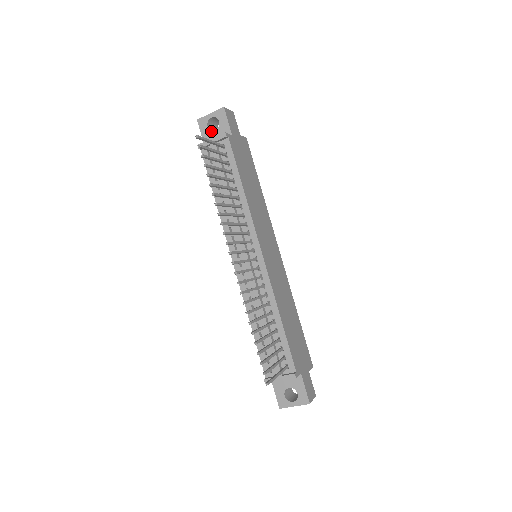
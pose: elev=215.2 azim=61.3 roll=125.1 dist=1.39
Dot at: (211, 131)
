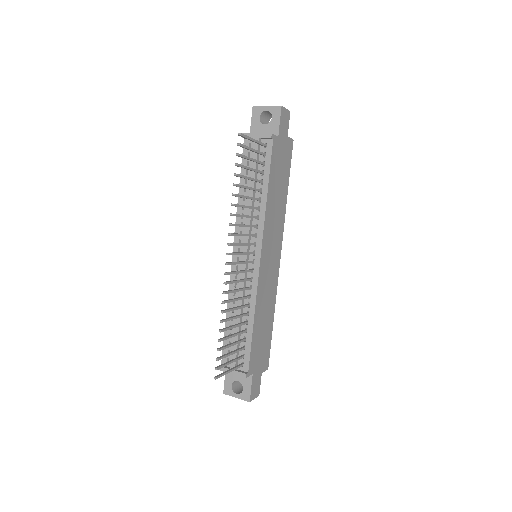
Dot at: (261, 123)
